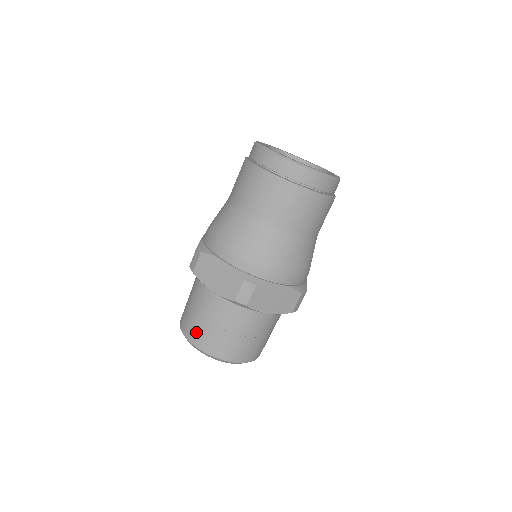
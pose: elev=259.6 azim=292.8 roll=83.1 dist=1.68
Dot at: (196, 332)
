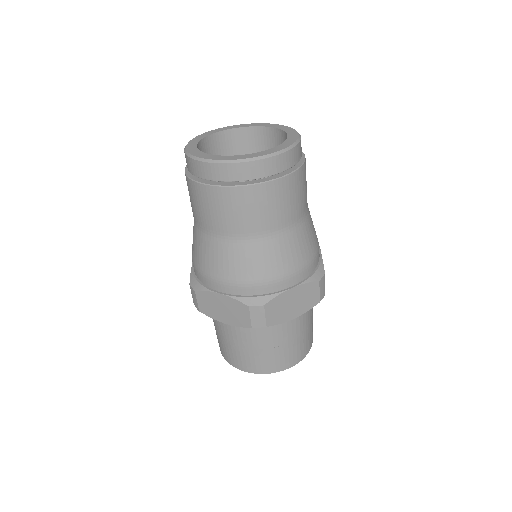
Dot at: (236, 359)
